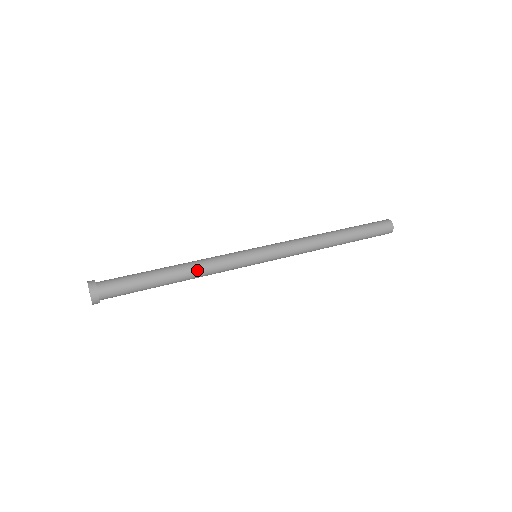
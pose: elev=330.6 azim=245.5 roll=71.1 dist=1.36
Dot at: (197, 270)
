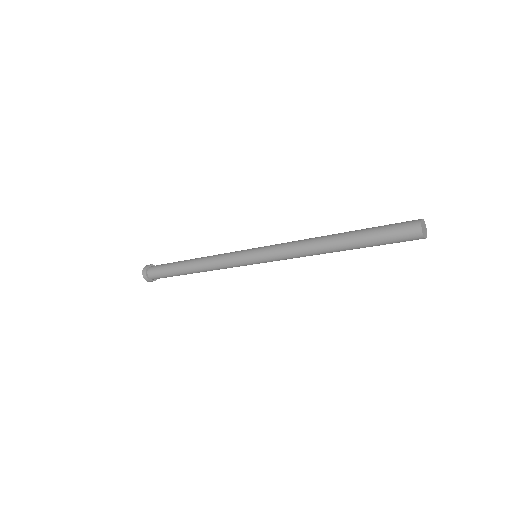
Dot at: (206, 257)
